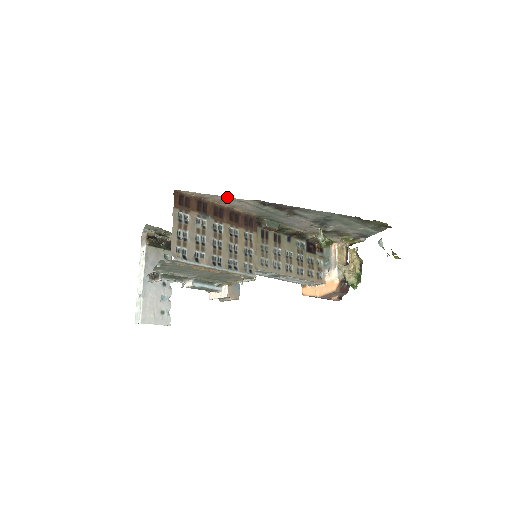
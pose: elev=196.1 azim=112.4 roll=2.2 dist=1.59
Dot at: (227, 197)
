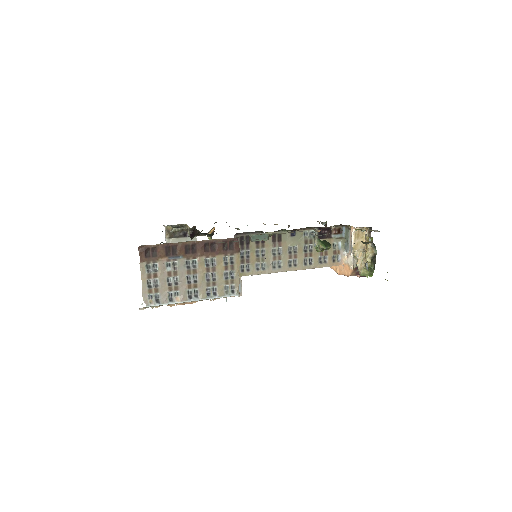
Dot at: occluded
